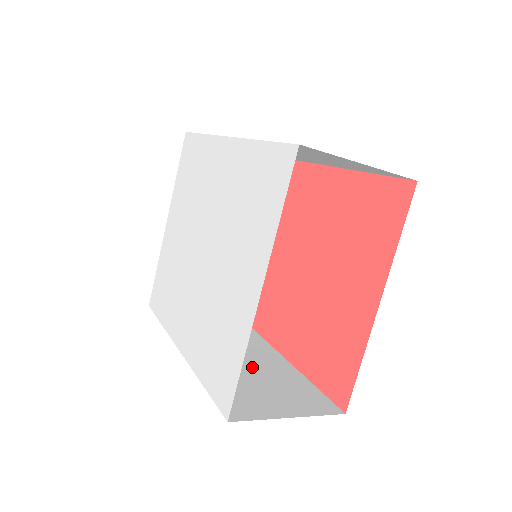
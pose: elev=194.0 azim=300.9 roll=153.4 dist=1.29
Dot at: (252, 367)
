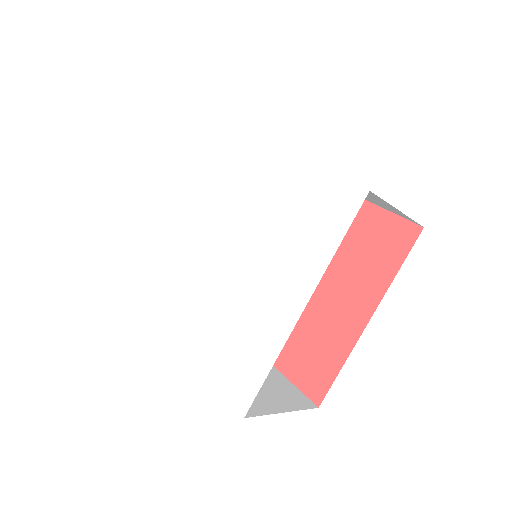
Dot at: occluded
